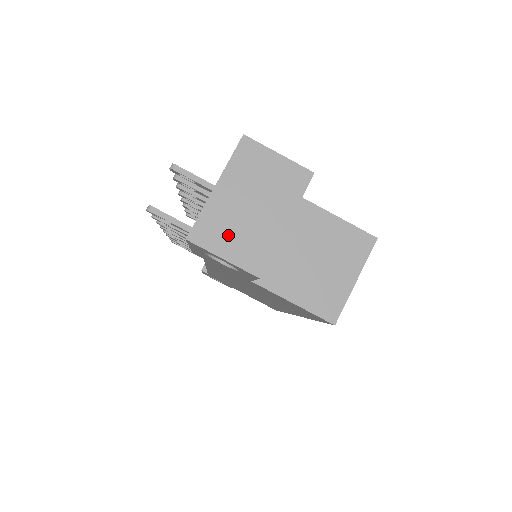
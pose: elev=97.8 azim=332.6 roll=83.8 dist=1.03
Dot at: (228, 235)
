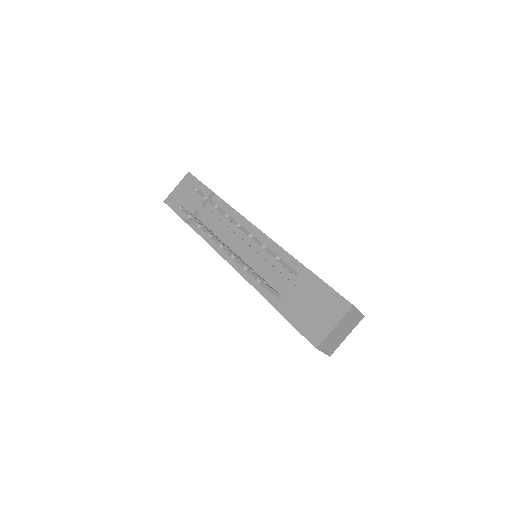
Dot at: (329, 344)
